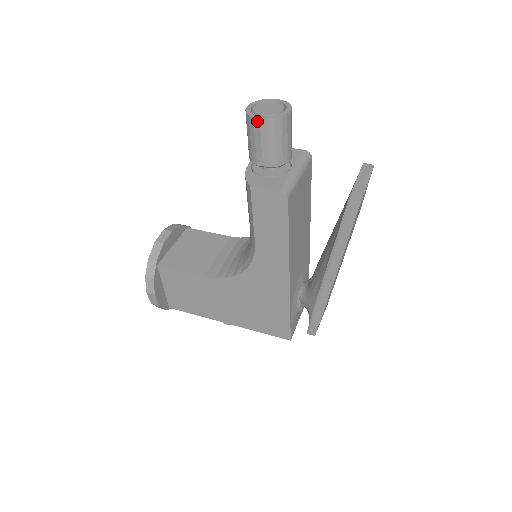
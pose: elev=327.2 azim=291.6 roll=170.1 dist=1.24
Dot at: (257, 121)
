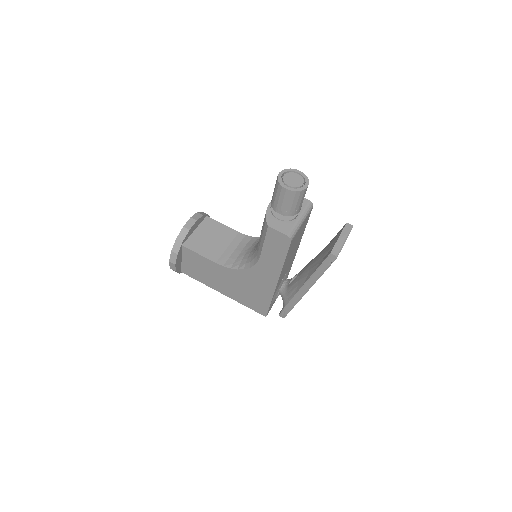
Dot at: (284, 189)
